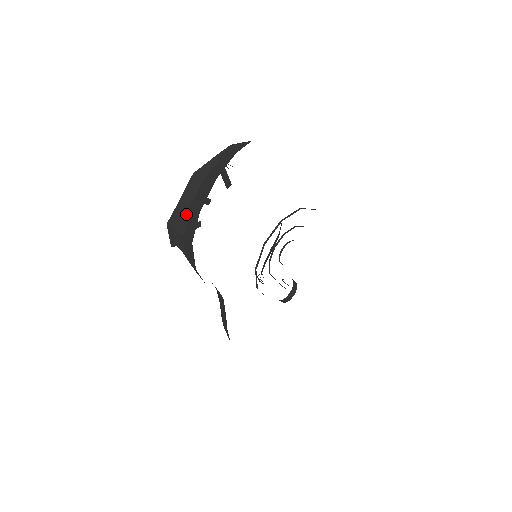
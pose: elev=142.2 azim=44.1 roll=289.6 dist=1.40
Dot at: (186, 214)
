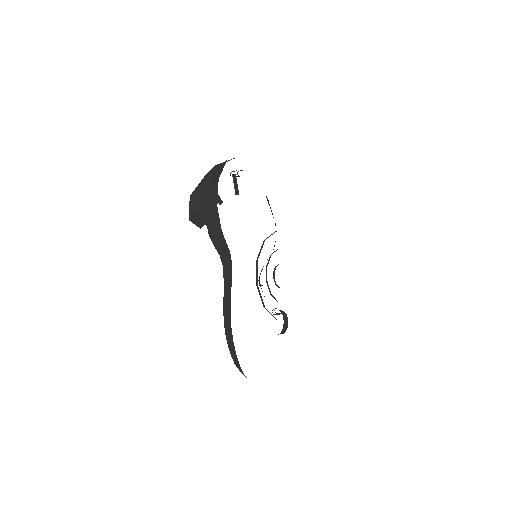
Dot at: (210, 179)
